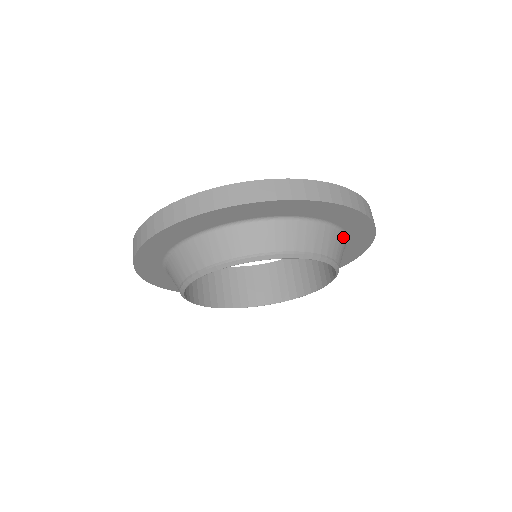
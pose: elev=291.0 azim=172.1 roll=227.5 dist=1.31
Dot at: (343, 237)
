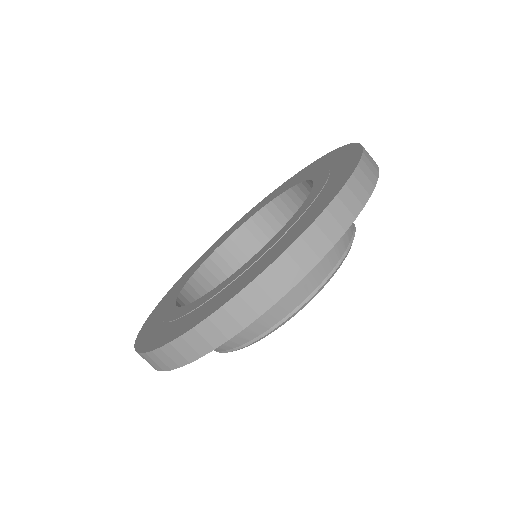
Dot at: occluded
